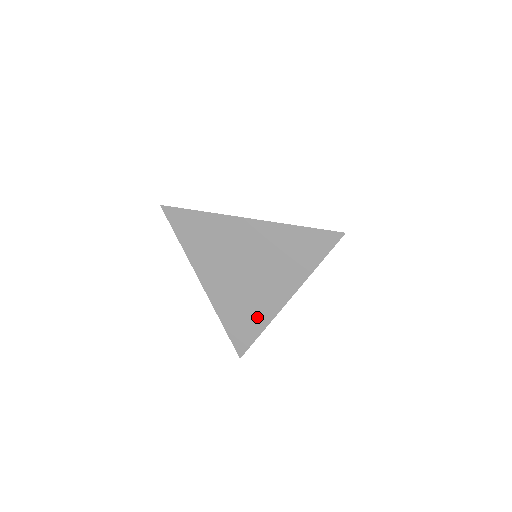
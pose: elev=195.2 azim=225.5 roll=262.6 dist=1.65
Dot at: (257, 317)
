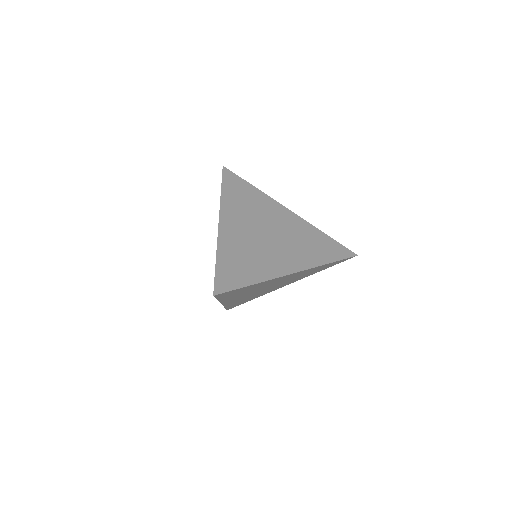
Dot at: (257, 270)
